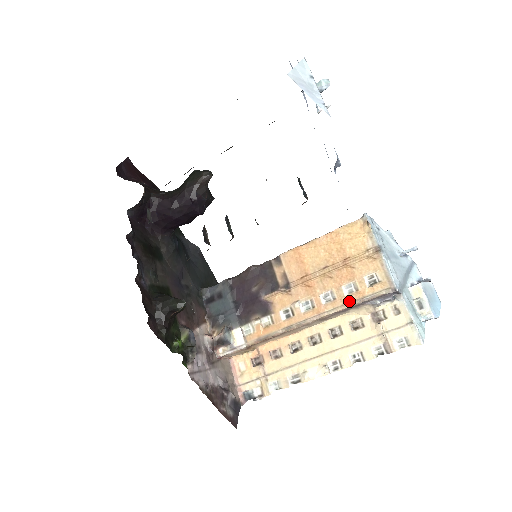
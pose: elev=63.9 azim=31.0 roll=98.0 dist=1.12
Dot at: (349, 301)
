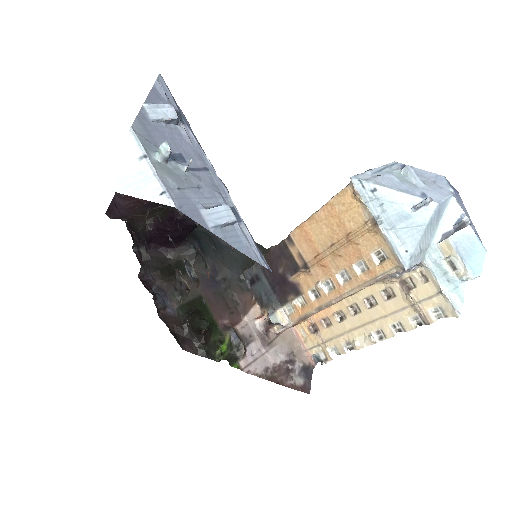
Dot at: (364, 281)
